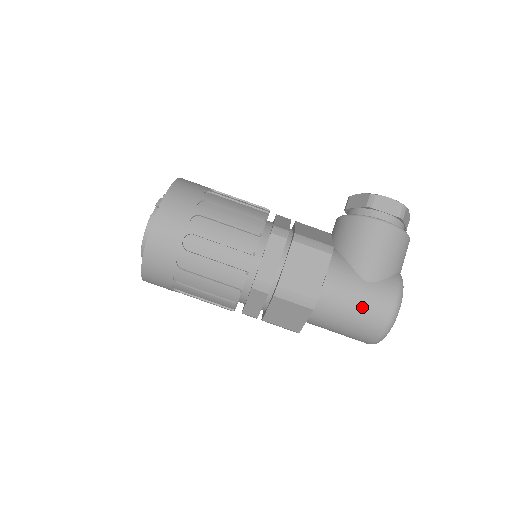
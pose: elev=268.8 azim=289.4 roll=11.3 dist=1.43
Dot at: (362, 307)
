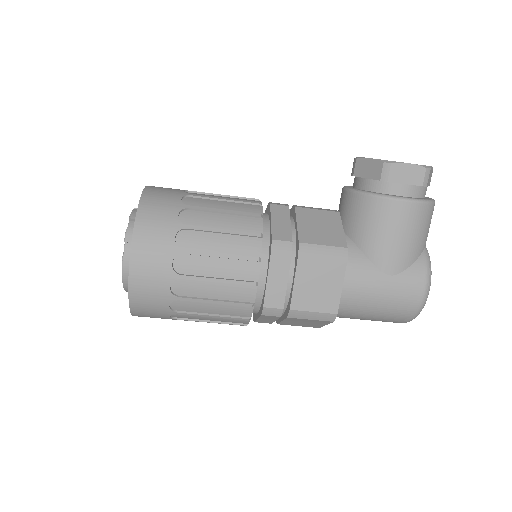
Dot at: (387, 304)
